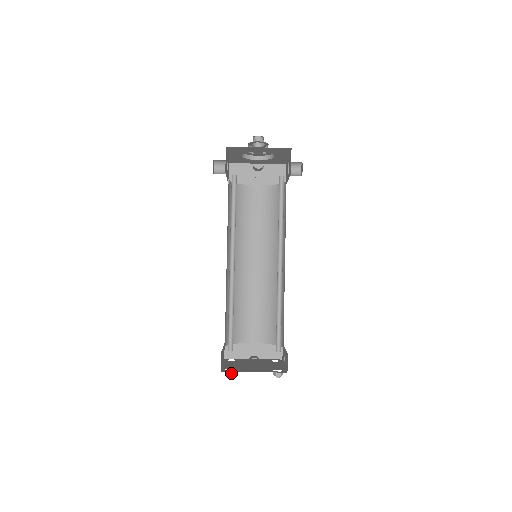
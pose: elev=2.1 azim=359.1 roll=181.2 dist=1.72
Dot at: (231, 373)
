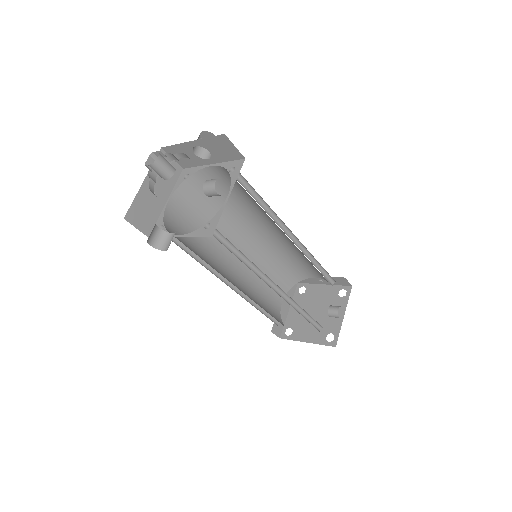
Dot at: (335, 338)
